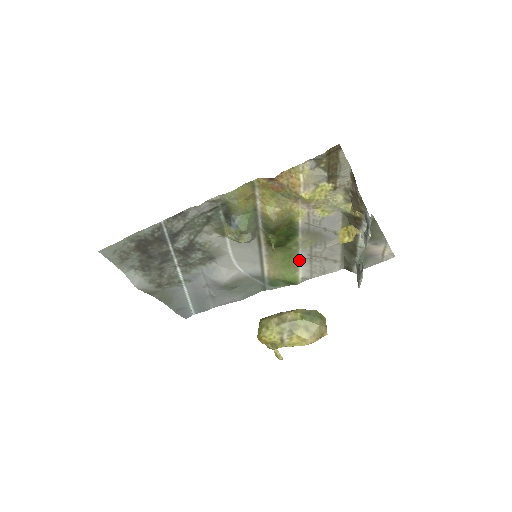
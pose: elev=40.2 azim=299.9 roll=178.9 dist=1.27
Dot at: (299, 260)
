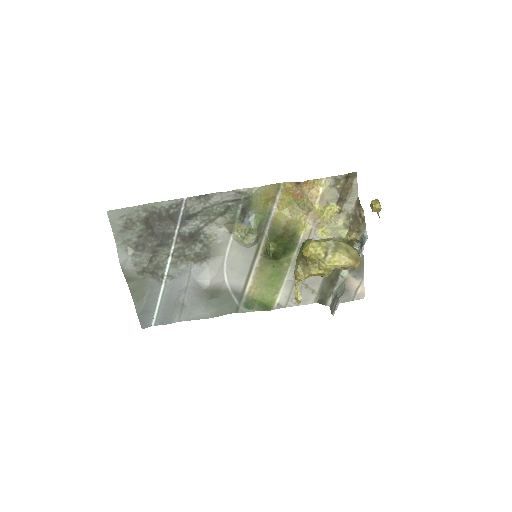
Dot at: (284, 280)
